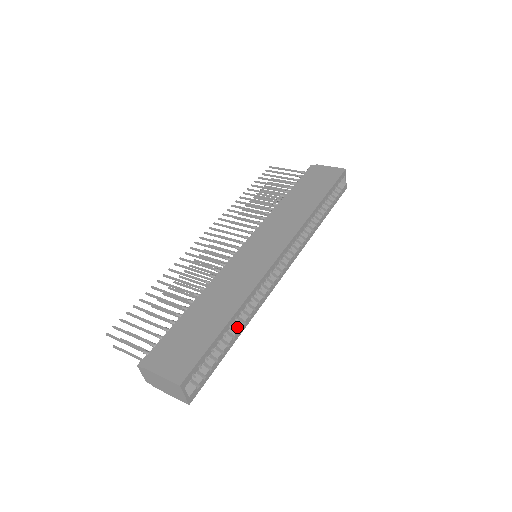
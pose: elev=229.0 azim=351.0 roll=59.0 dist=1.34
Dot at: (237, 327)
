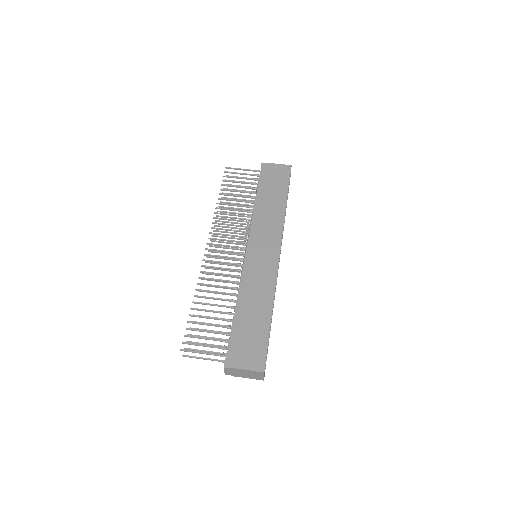
Dot at: occluded
